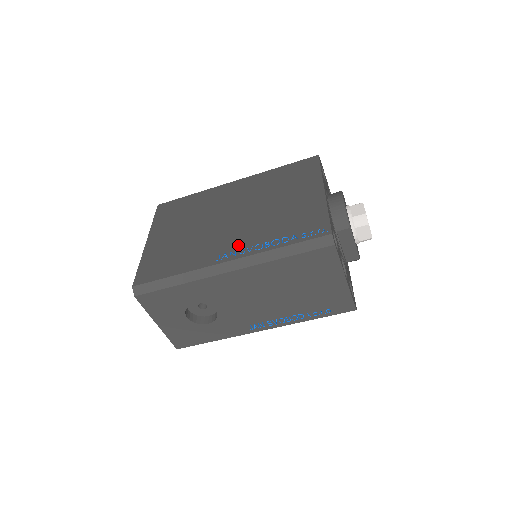
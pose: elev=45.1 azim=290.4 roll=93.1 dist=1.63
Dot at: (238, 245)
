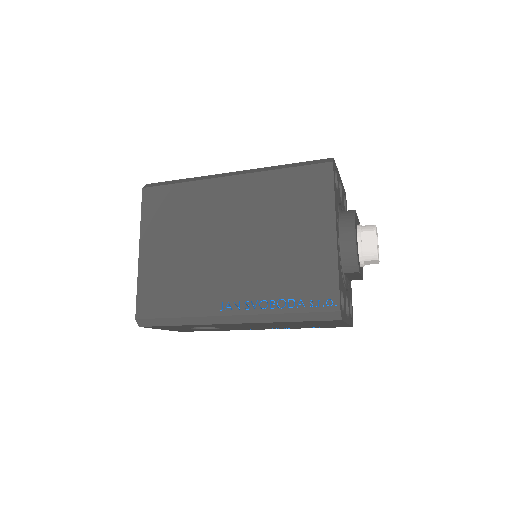
Dot at: (242, 294)
